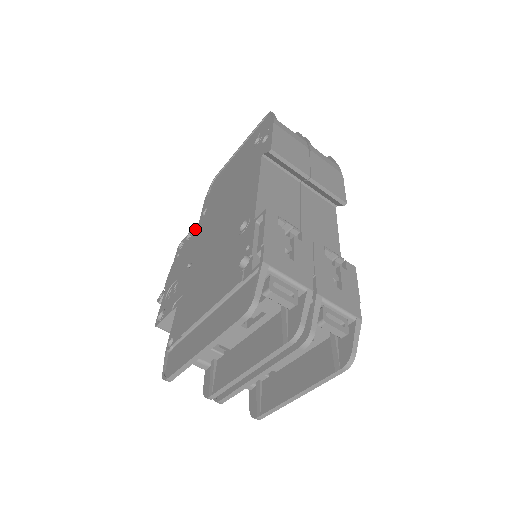
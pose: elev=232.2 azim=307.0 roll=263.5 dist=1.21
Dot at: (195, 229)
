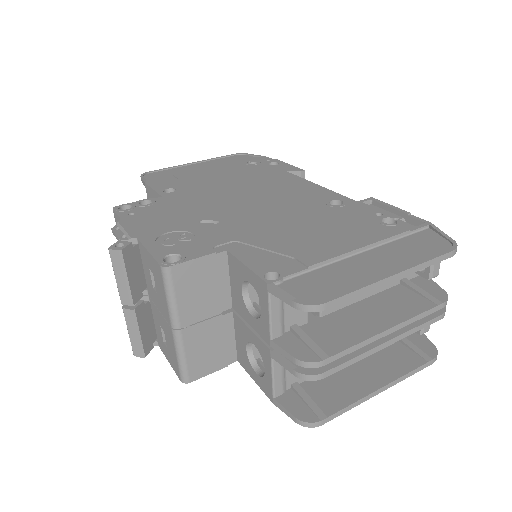
Dot at: (164, 198)
